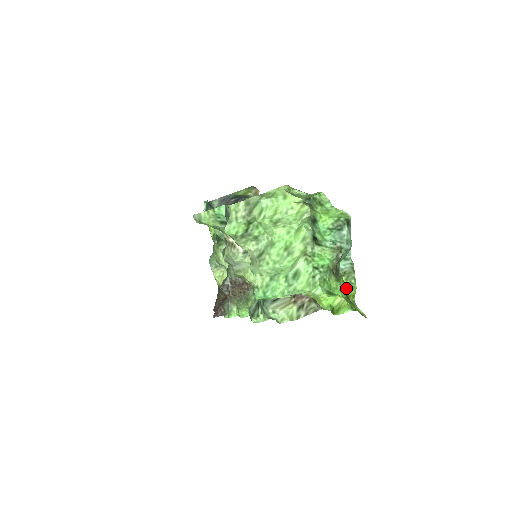
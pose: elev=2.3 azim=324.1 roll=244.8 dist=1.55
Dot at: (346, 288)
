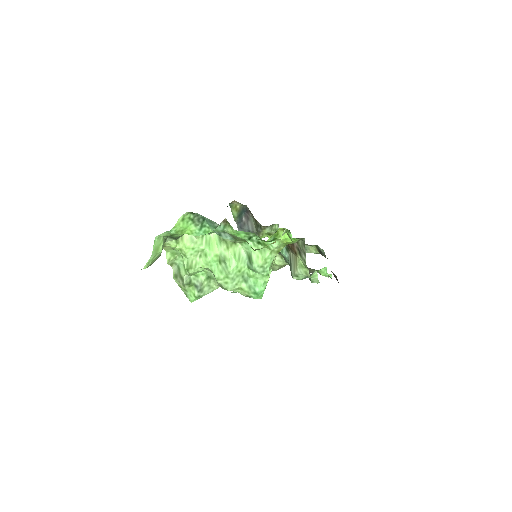
Dot at: occluded
